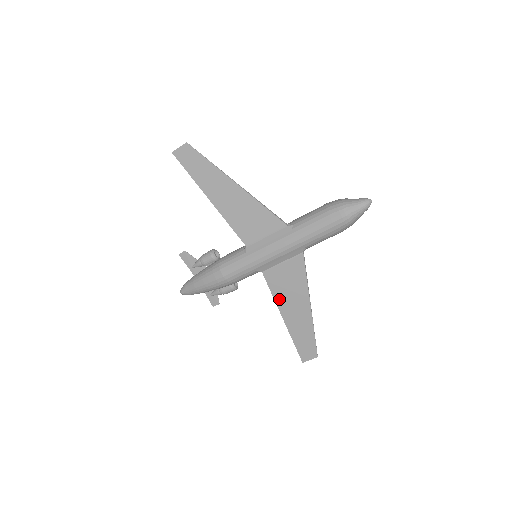
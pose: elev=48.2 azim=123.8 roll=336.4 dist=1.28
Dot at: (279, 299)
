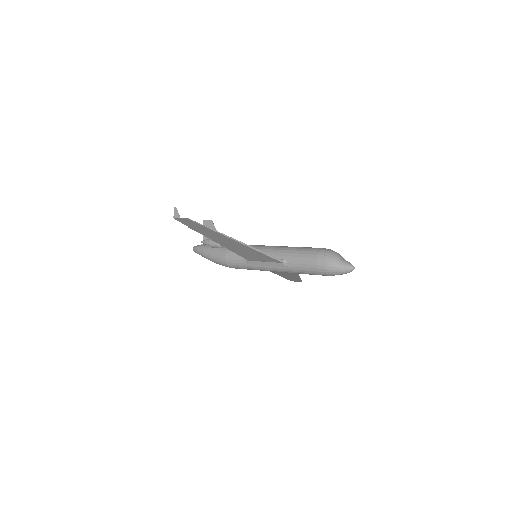
Dot at: (275, 272)
